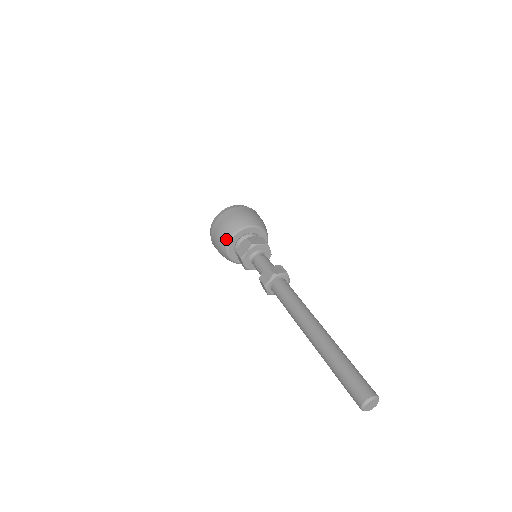
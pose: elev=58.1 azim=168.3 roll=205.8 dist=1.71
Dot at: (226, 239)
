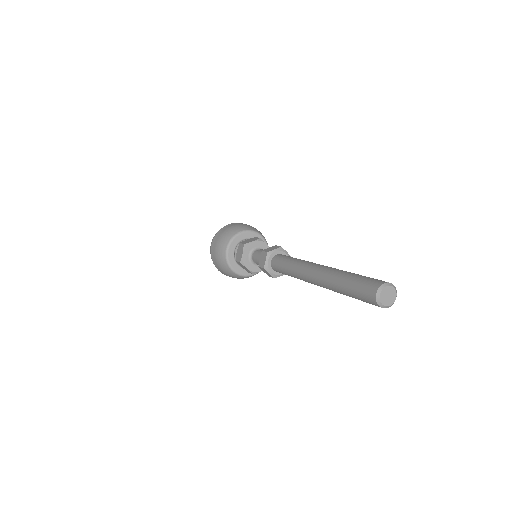
Dot at: (234, 232)
